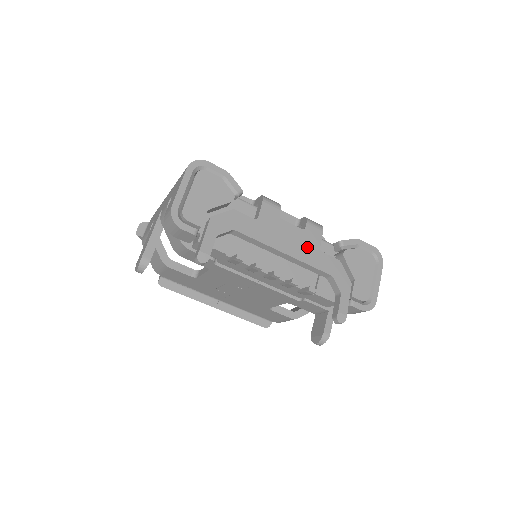
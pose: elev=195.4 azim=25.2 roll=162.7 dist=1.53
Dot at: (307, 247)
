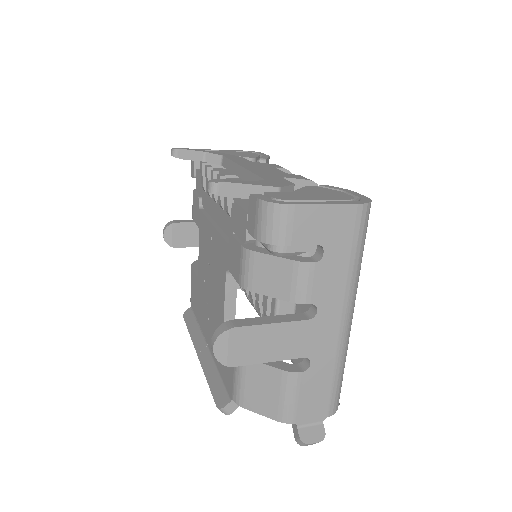
Dot at: (271, 173)
